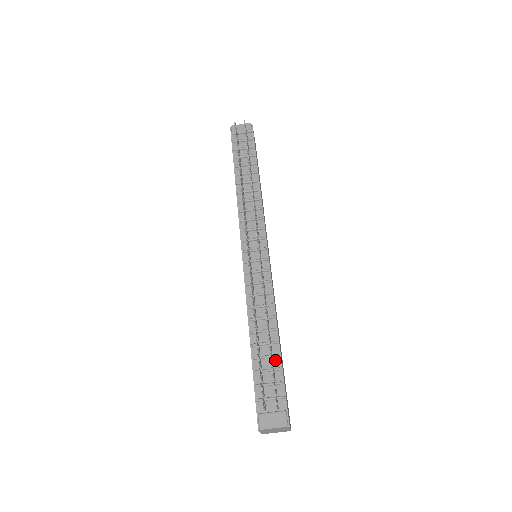
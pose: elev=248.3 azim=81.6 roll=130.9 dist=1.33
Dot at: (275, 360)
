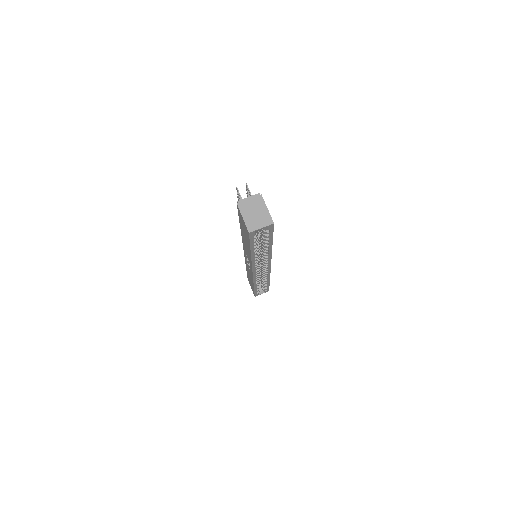
Dot at: occluded
